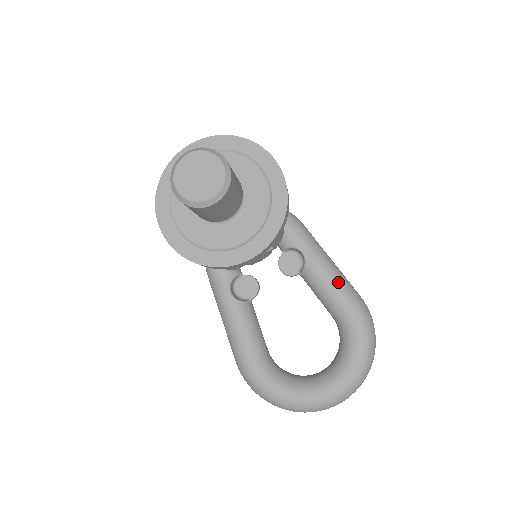
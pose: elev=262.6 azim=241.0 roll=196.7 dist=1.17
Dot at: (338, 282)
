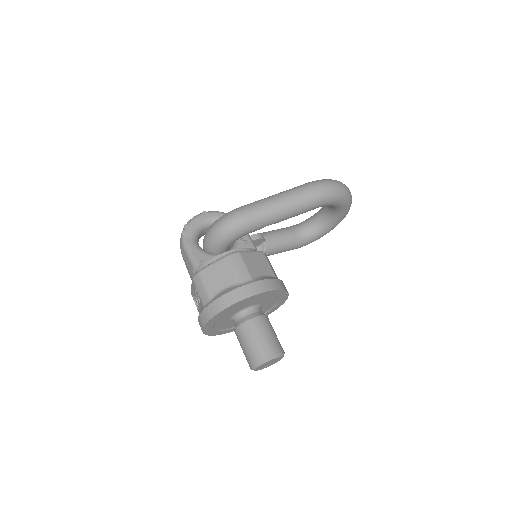
Dot at: (301, 209)
